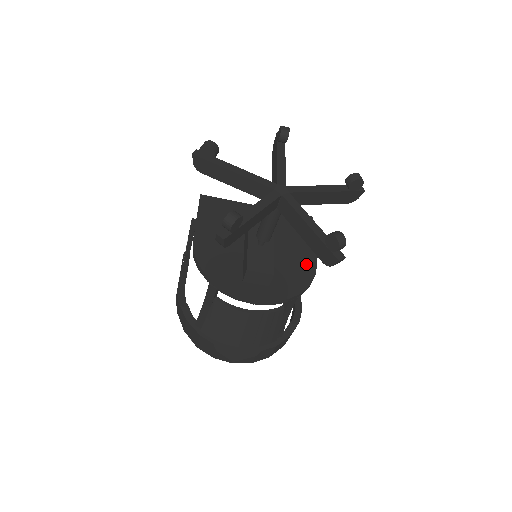
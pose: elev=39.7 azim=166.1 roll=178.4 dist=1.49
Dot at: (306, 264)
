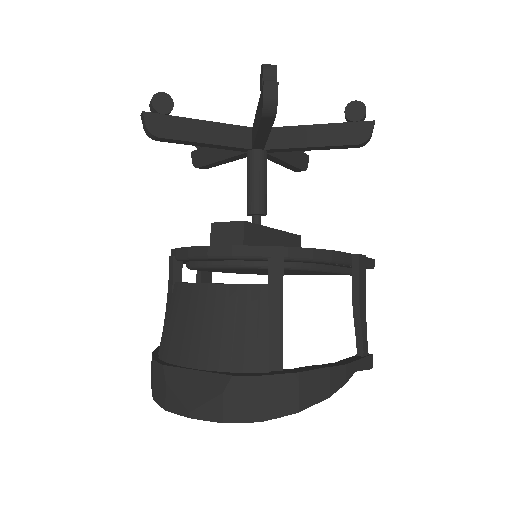
Dot at: occluded
